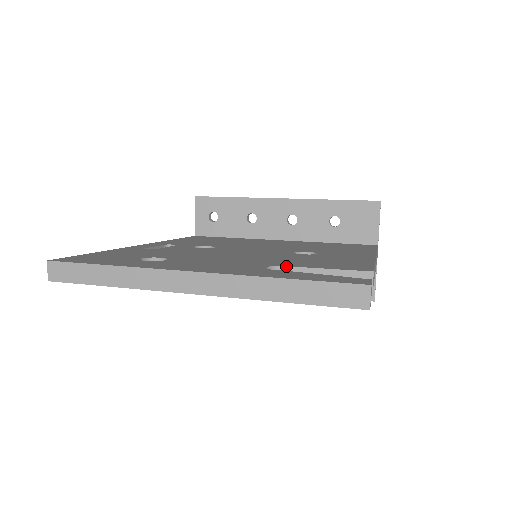
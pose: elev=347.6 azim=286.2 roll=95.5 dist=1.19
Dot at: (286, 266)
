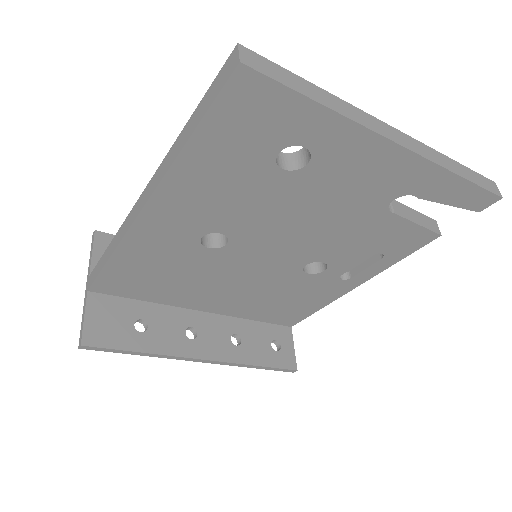
Dot at: occluded
